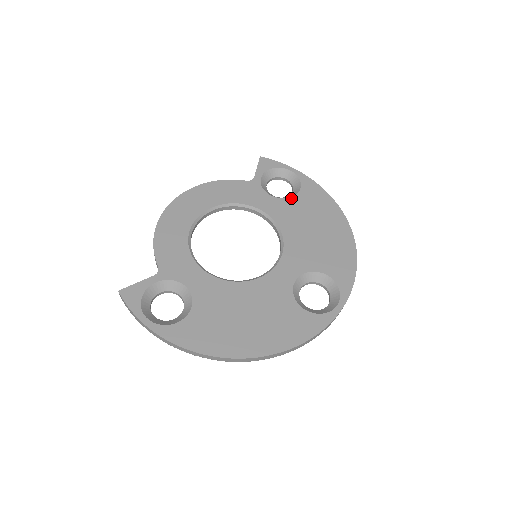
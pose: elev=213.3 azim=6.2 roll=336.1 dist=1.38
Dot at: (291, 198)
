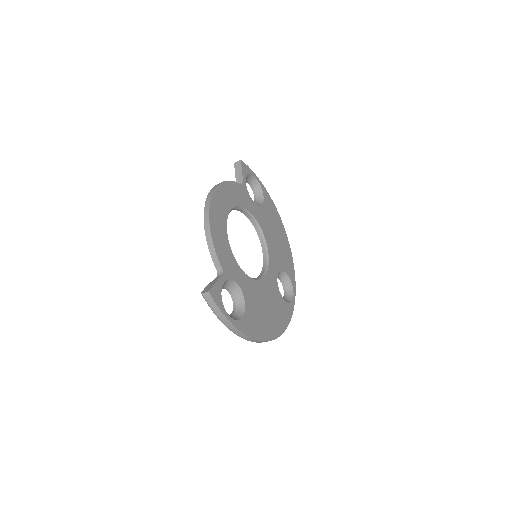
Dot at: (262, 206)
